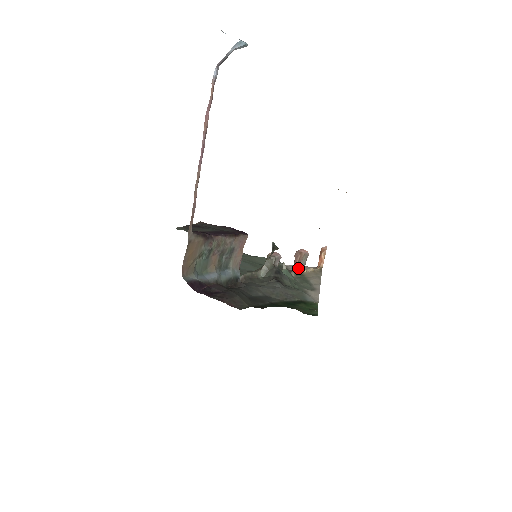
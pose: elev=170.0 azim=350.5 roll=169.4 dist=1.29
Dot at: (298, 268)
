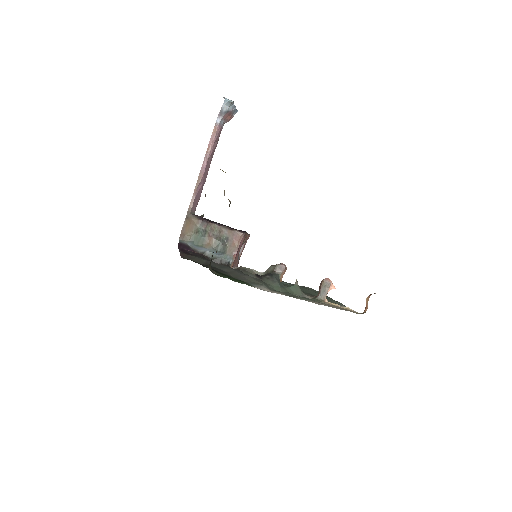
Dot at: (319, 294)
